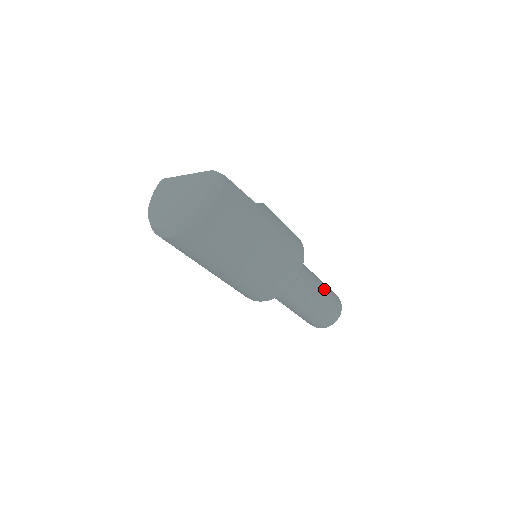
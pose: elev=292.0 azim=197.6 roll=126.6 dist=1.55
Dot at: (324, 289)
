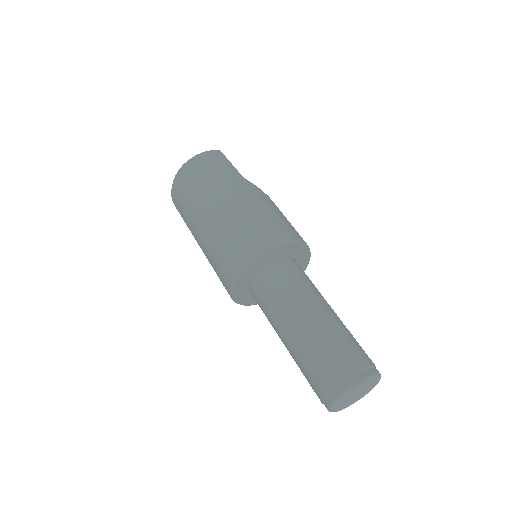
Dot at: (332, 323)
